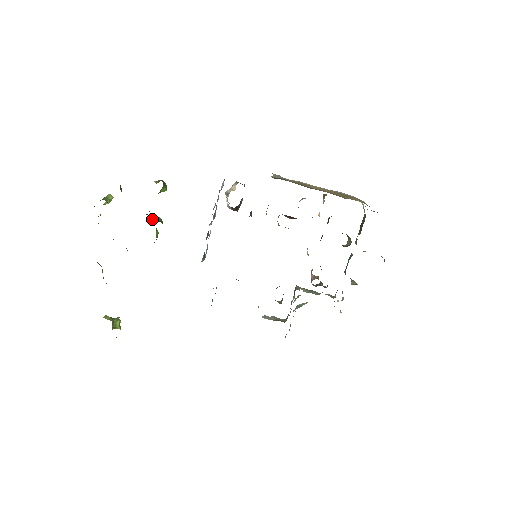
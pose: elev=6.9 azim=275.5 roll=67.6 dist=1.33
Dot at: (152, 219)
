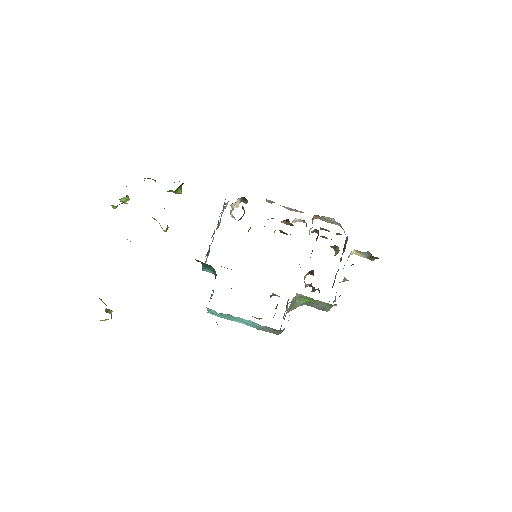
Dot at: occluded
